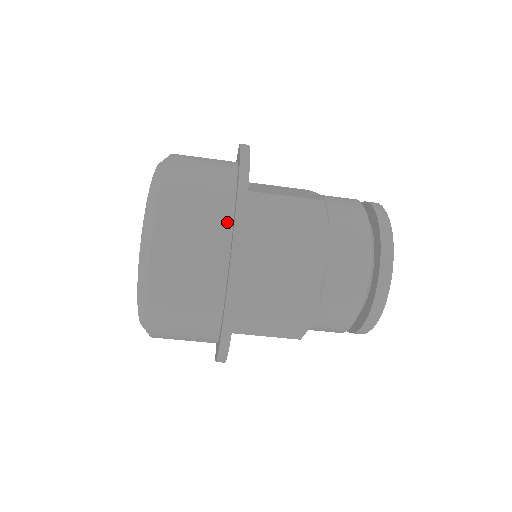
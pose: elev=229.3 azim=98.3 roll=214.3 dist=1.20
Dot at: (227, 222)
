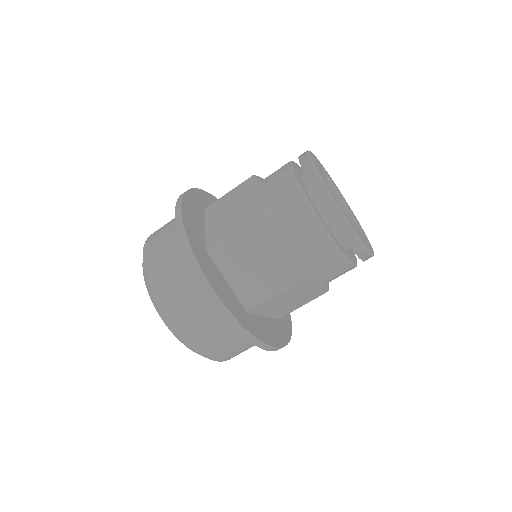
Dot at: occluded
